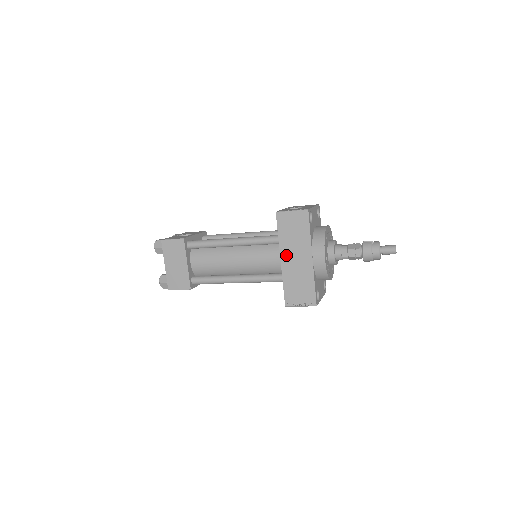
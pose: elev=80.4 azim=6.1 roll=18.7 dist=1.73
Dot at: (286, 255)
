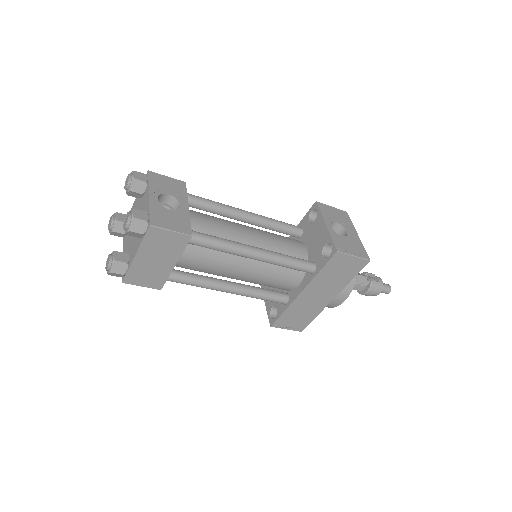
Dot at: (311, 290)
